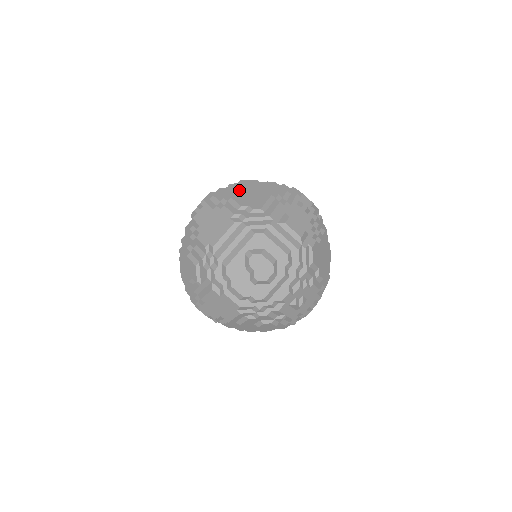
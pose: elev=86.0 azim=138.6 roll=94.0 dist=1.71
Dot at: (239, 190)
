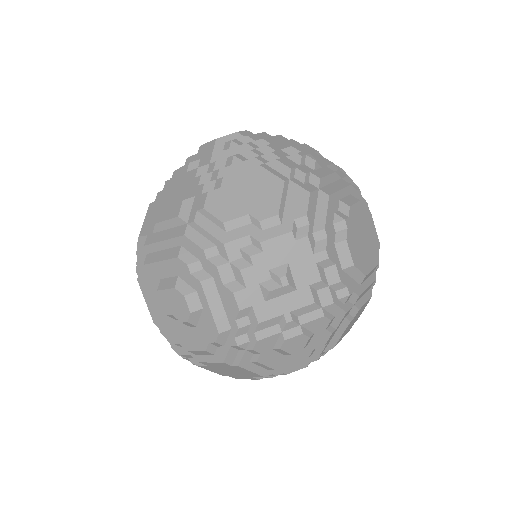
Dot at: occluded
